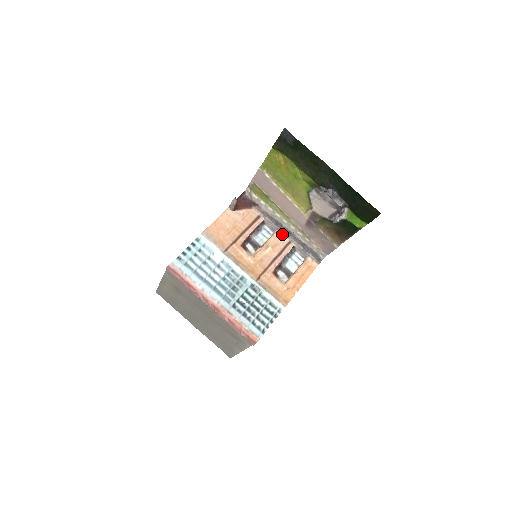
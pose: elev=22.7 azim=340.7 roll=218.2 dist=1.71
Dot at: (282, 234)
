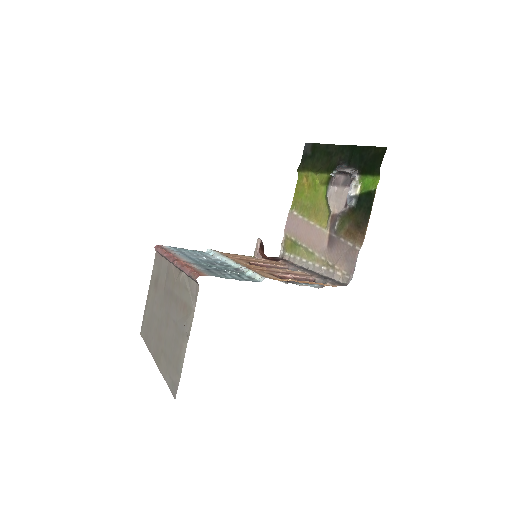
Dot at: occluded
